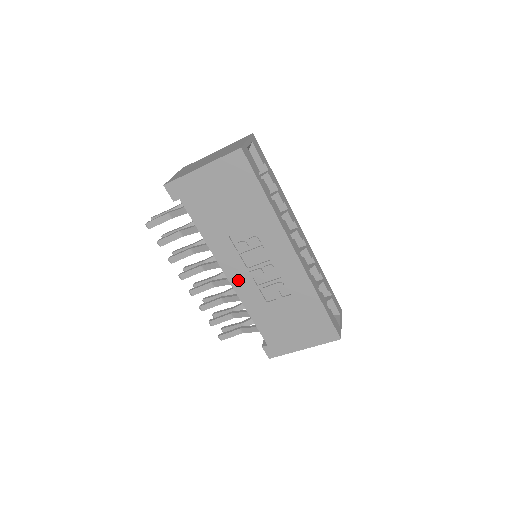
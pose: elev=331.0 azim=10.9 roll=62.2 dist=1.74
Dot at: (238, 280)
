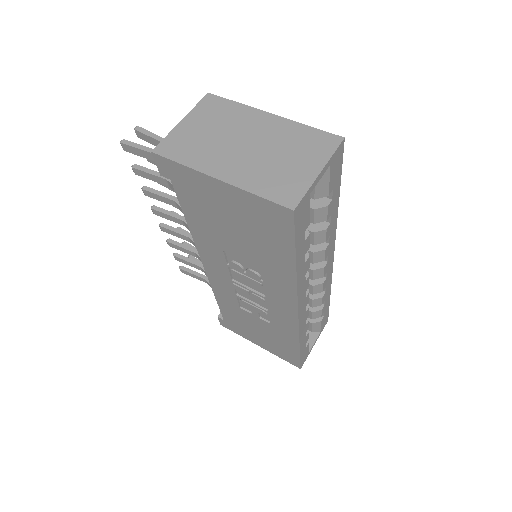
Dot at: (216, 277)
